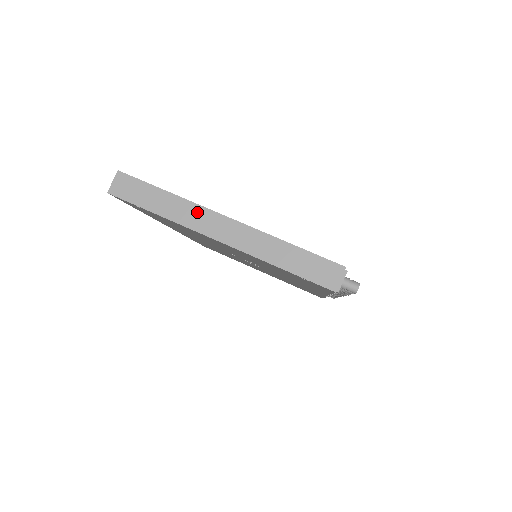
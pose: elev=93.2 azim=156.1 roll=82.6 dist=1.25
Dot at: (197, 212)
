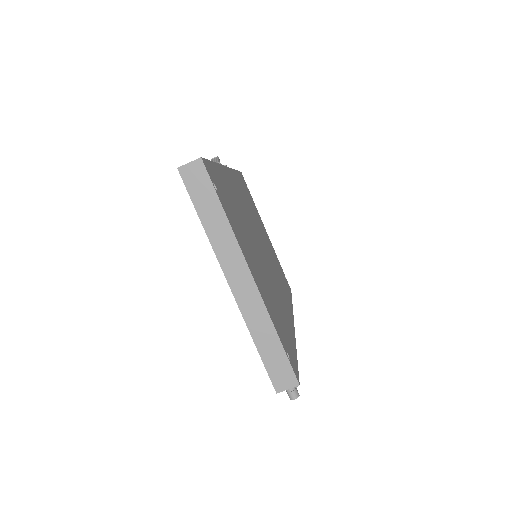
Dot at: (233, 251)
